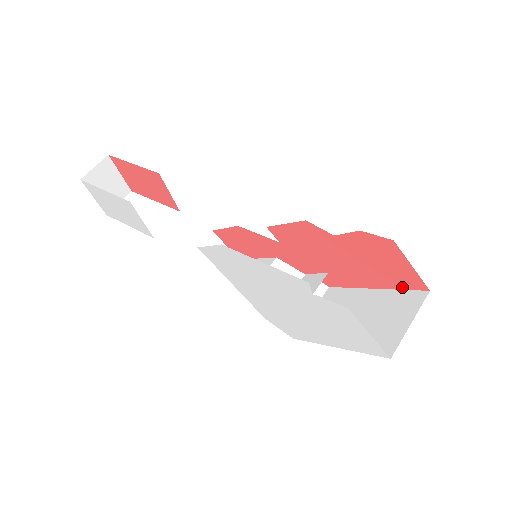
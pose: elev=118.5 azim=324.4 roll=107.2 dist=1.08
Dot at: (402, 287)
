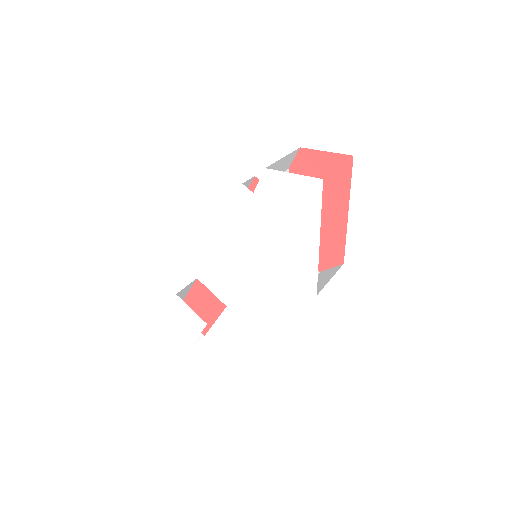
Dot at: (348, 181)
